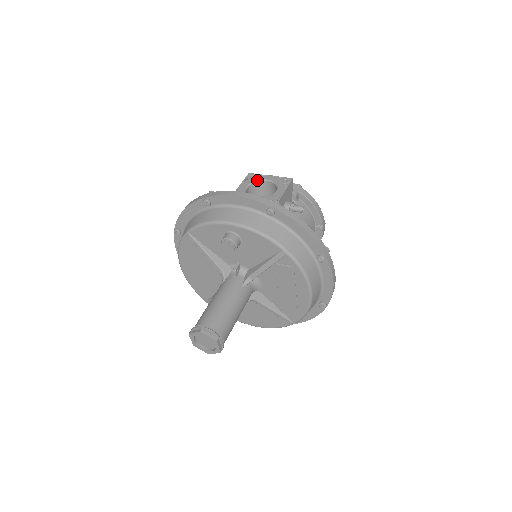
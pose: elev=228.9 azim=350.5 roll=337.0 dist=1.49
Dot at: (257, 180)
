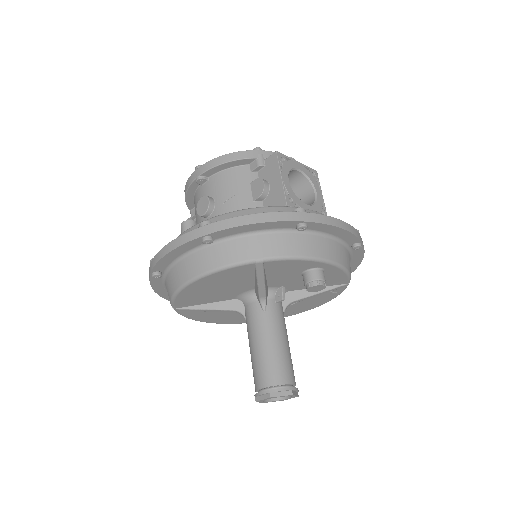
Dot at: (292, 168)
